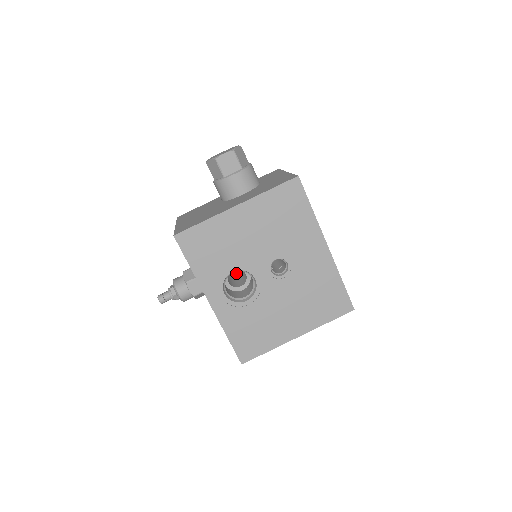
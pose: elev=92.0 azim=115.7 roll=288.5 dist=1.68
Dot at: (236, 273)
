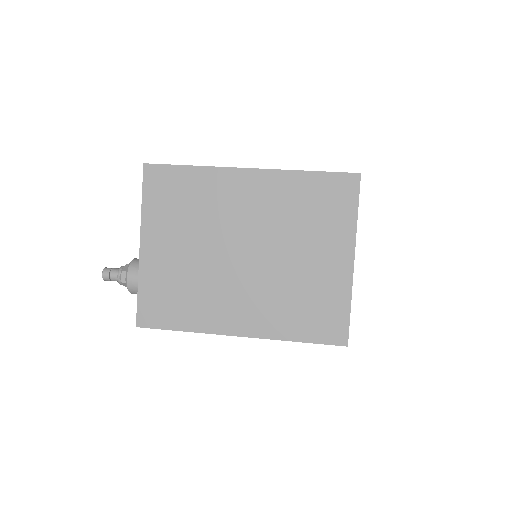
Dot at: occluded
